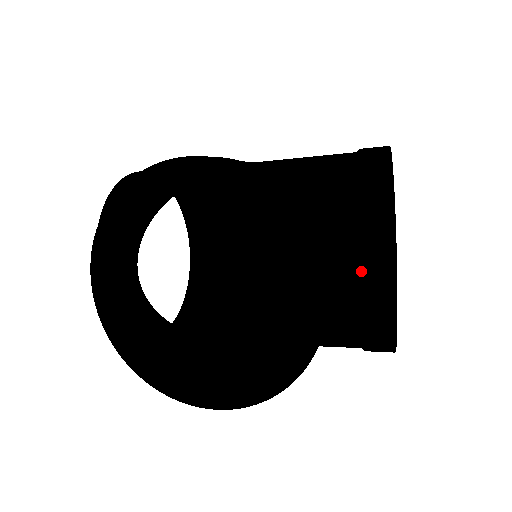
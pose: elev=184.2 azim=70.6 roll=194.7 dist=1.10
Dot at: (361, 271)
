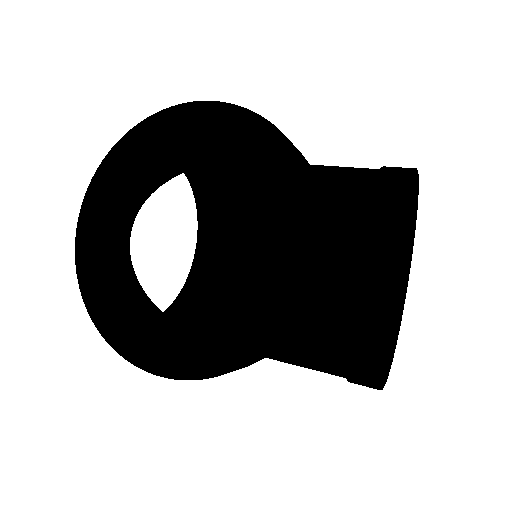
Dot at: (359, 267)
